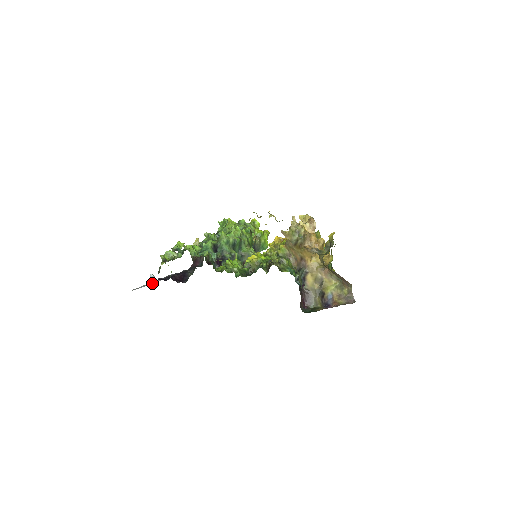
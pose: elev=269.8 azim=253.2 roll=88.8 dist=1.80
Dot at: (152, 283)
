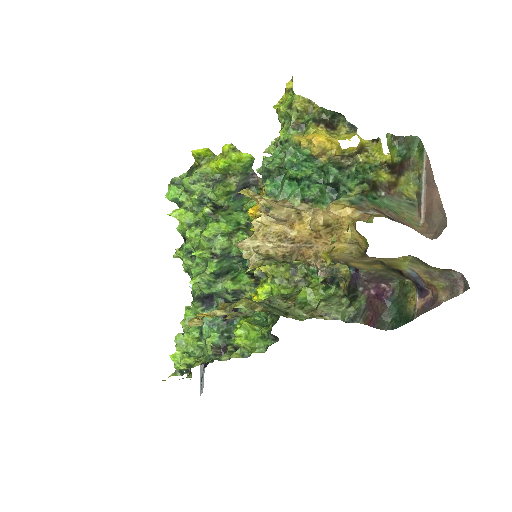
Dot at: occluded
